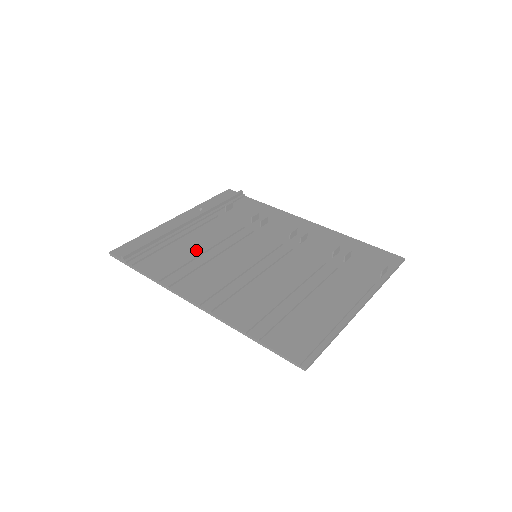
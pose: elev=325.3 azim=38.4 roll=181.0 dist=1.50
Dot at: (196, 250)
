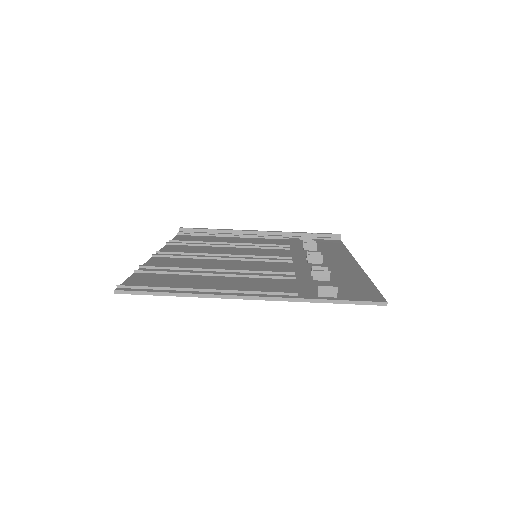
Dot at: occluded
